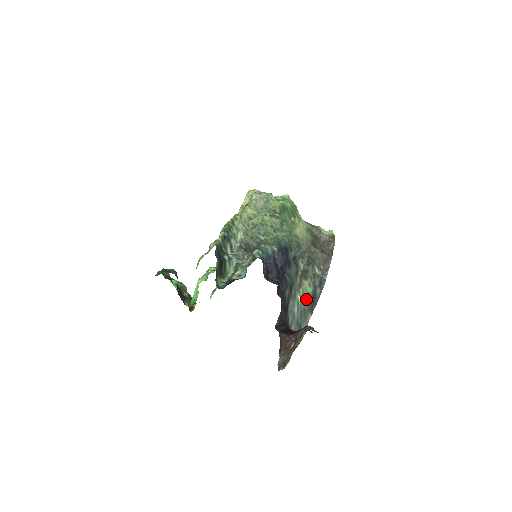
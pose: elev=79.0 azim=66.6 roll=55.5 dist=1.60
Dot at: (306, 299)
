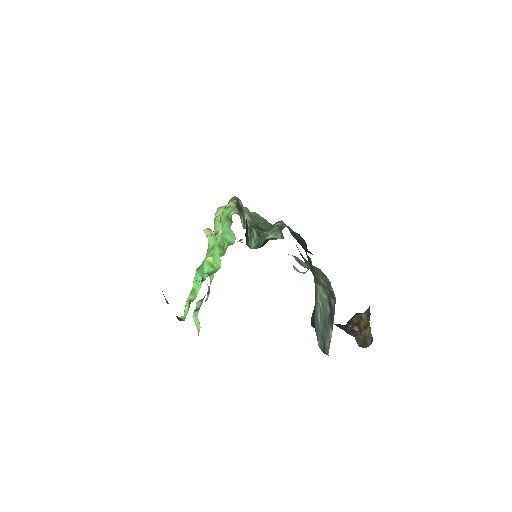
Dot at: (325, 306)
